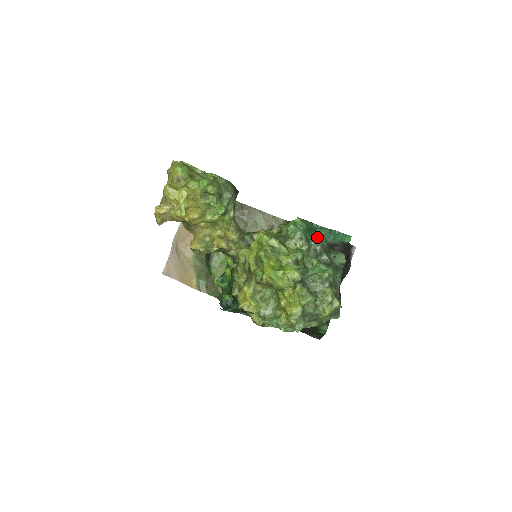
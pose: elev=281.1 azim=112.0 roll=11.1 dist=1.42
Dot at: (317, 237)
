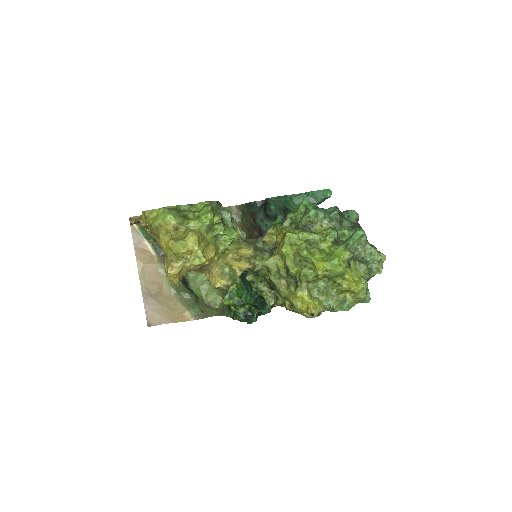
Dot at: (317, 207)
